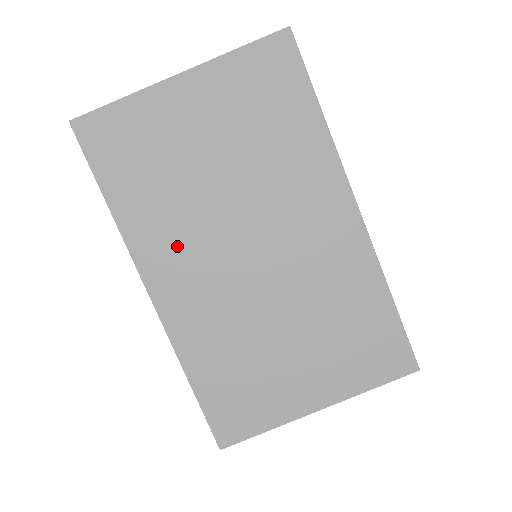
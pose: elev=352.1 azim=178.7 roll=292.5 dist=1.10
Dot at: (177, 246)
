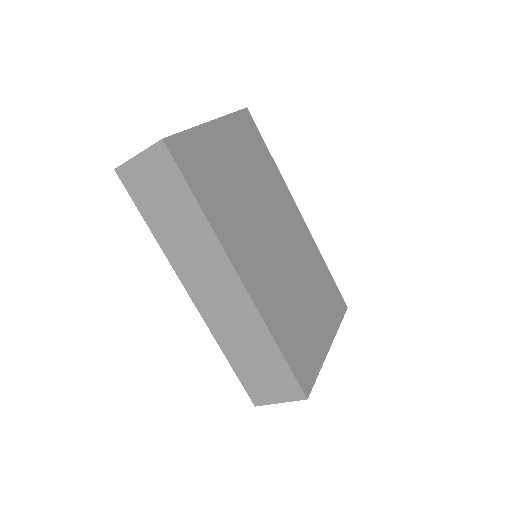
Dot at: (243, 239)
